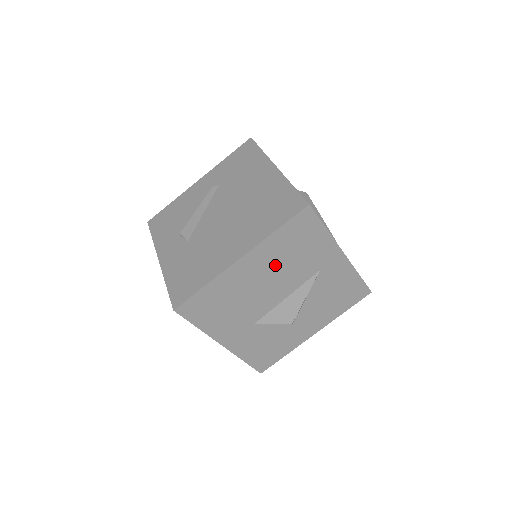
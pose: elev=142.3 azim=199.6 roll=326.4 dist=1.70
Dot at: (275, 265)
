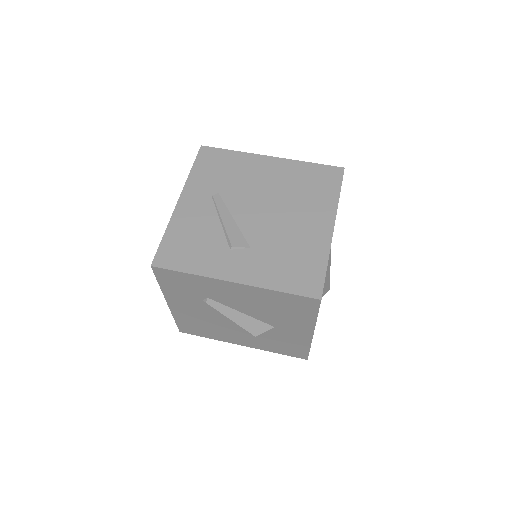
Dot at: occluded
